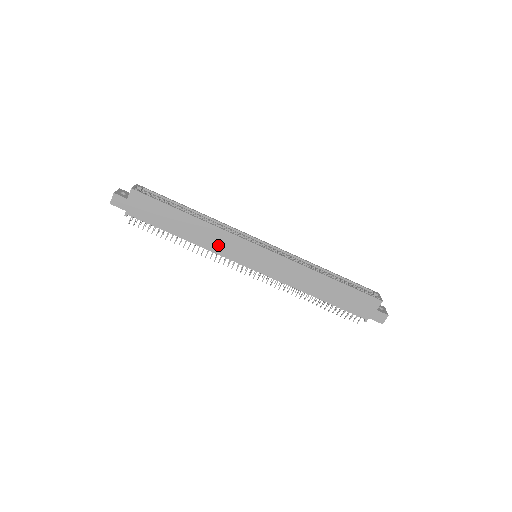
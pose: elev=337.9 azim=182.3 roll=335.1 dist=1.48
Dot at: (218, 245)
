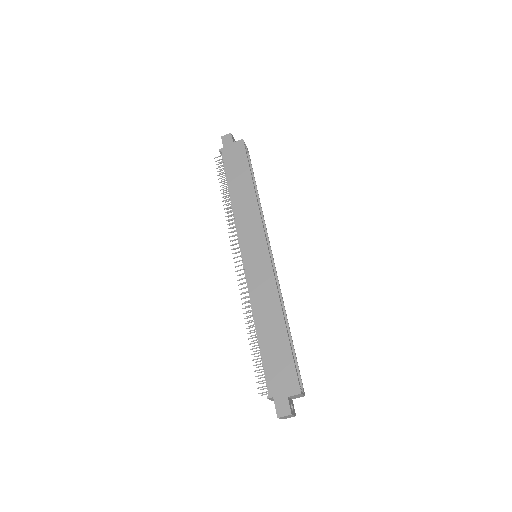
Dot at: (244, 218)
